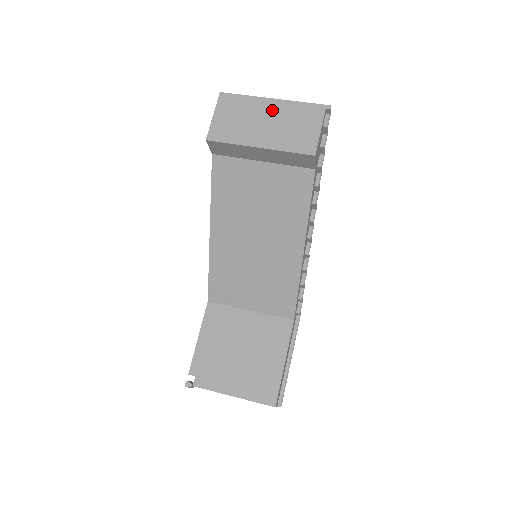
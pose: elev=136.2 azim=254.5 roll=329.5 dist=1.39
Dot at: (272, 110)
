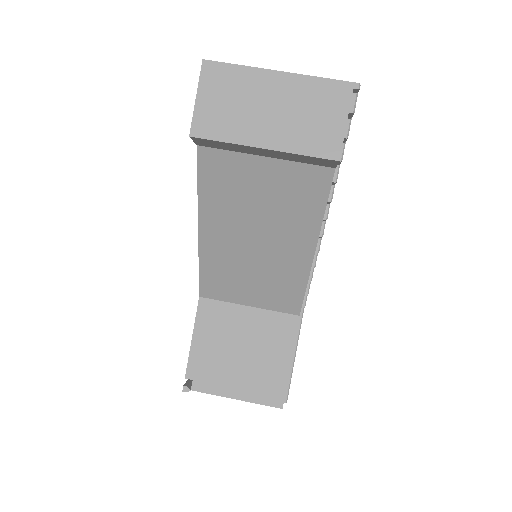
Dot at: (278, 90)
